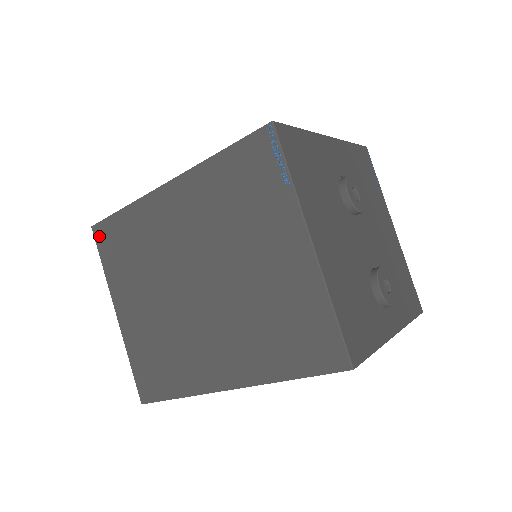
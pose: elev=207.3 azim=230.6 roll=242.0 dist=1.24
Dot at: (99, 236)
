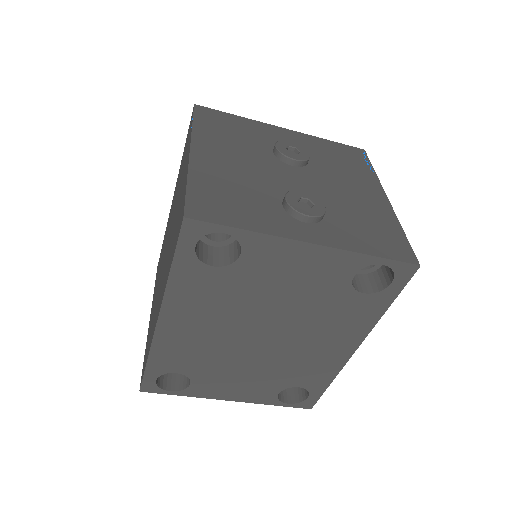
Dot at: (157, 269)
